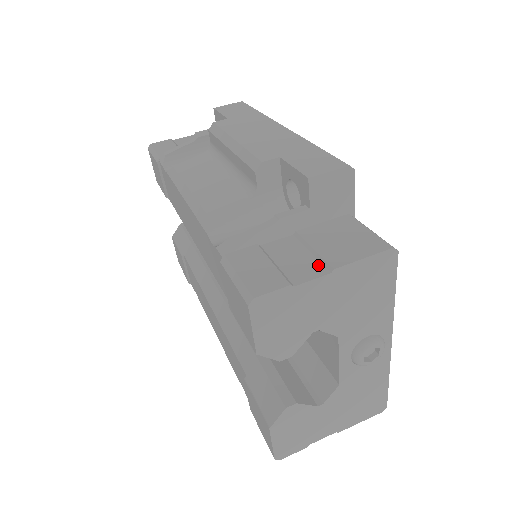
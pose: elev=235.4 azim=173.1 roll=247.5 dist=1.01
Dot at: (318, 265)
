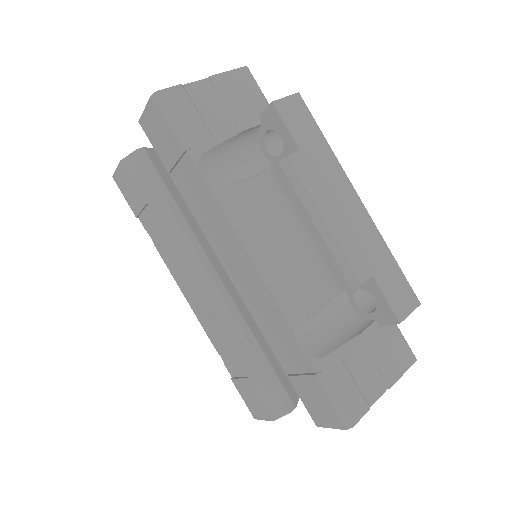
Dot at: (379, 381)
